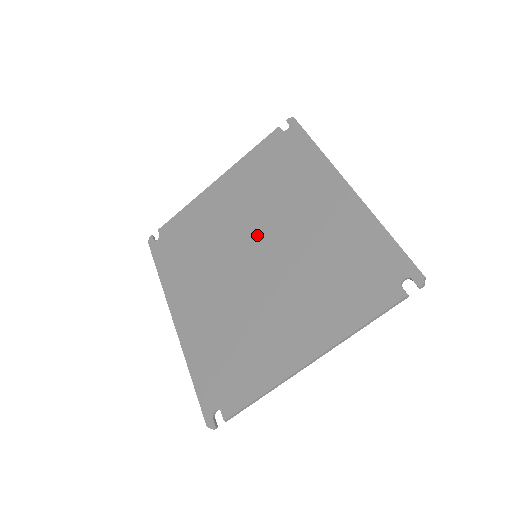
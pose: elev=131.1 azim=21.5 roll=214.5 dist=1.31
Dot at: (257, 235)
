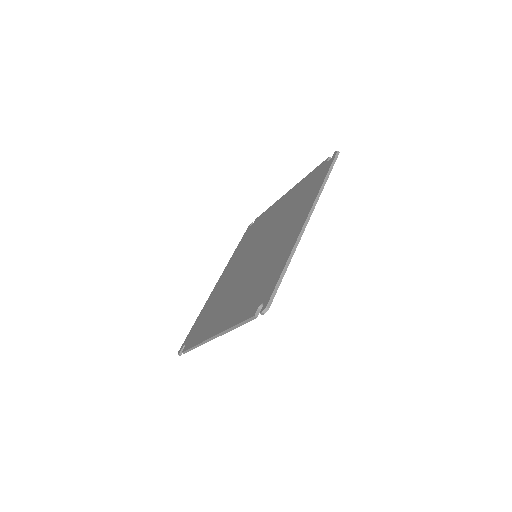
Dot at: (265, 241)
